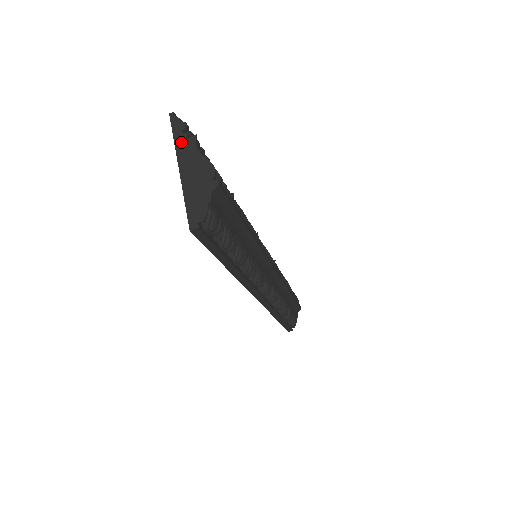
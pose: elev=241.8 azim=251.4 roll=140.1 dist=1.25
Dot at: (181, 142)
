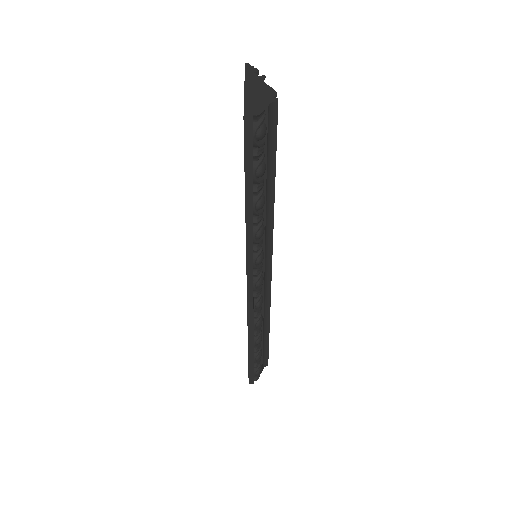
Dot at: (251, 76)
